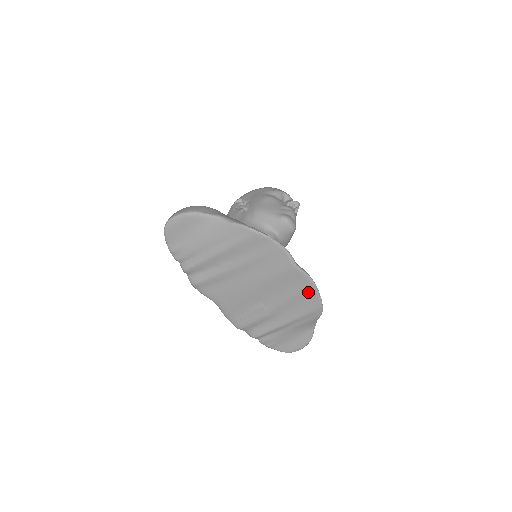
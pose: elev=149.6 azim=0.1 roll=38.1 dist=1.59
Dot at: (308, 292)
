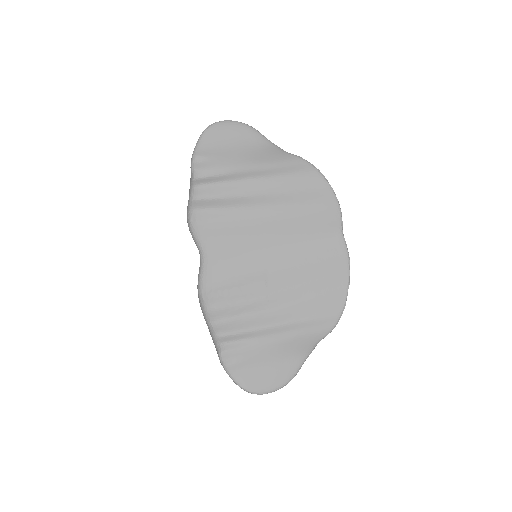
Dot at: (336, 280)
